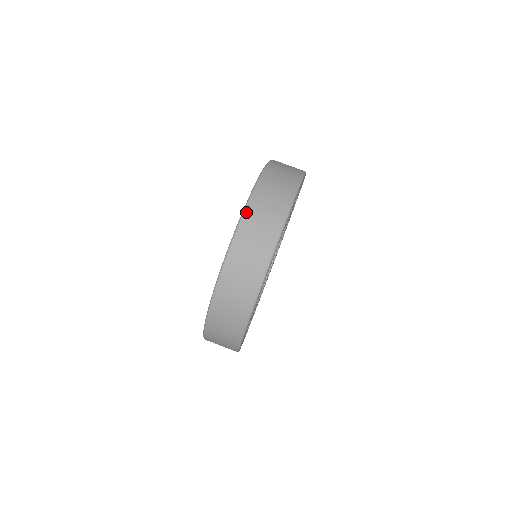
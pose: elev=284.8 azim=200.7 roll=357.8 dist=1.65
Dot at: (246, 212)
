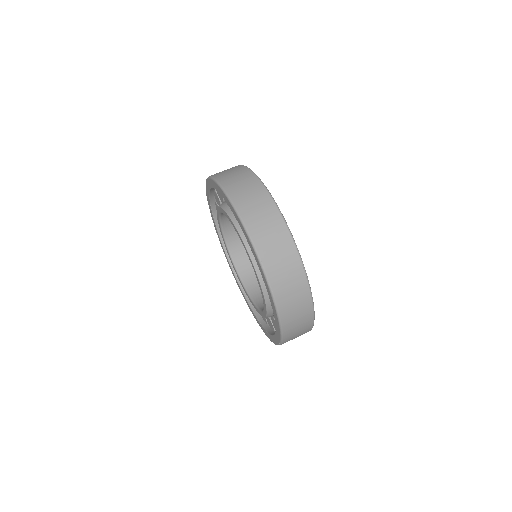
Dot at: (256, 245)
